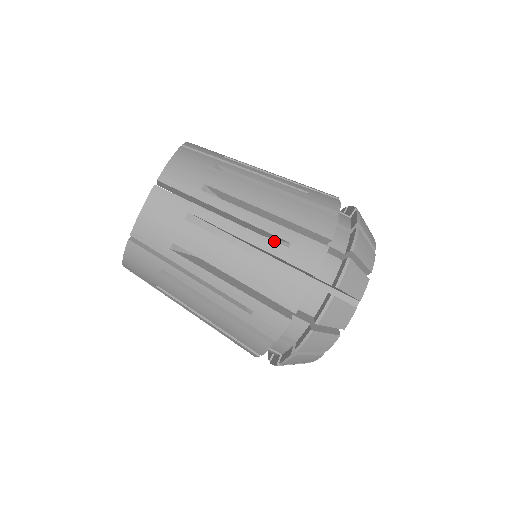
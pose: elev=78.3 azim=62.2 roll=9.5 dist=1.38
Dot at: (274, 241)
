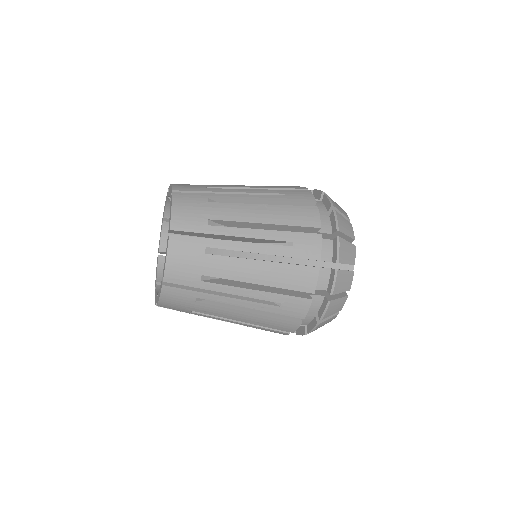
Dot at: (268, 305)
